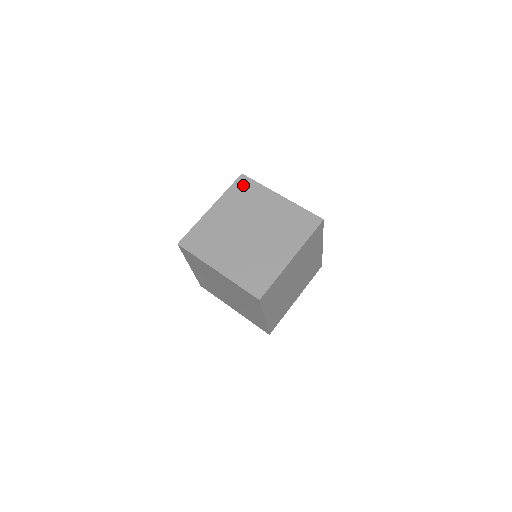
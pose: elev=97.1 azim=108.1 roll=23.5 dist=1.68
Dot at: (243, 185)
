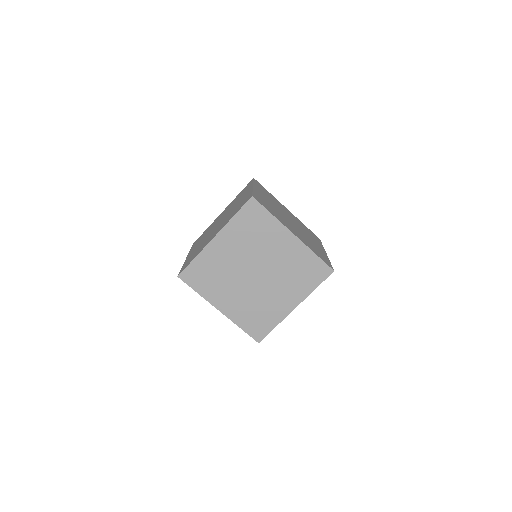
Dot at: (252, 213)
